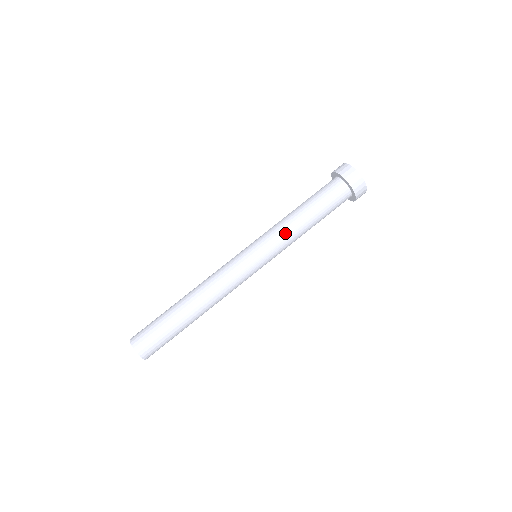
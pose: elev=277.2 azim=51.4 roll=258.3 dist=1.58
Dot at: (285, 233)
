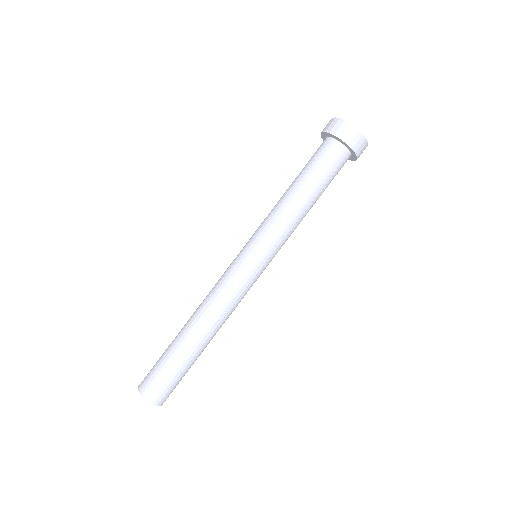
Dot at: (274, 215)
